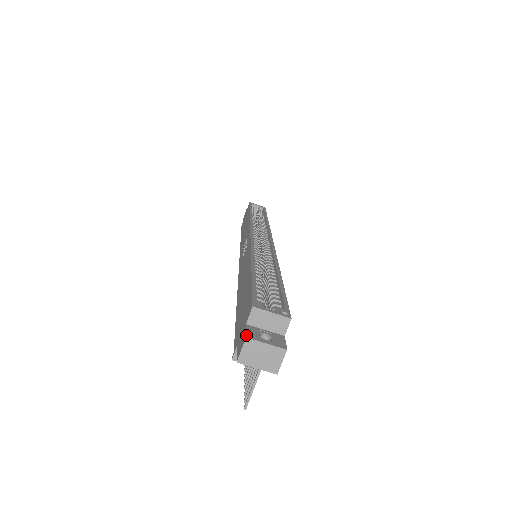
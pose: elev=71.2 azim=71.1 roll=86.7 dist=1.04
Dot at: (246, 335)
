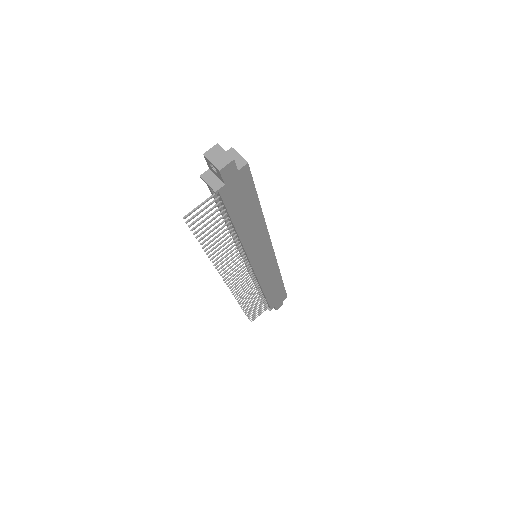
Dot at: (218, 145)
